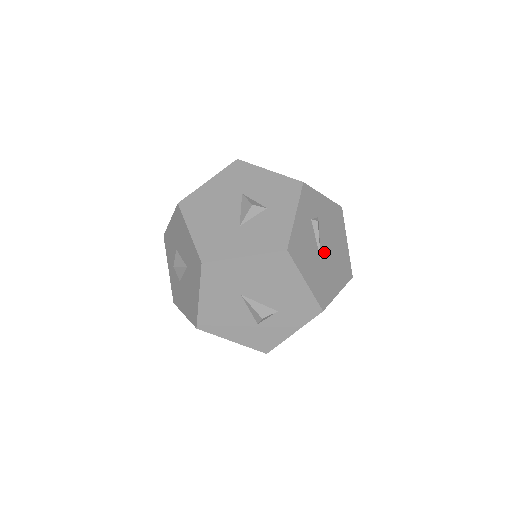
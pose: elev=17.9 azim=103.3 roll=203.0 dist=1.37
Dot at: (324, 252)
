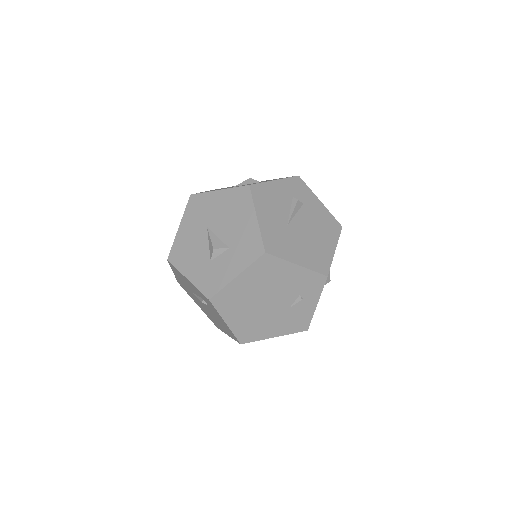
Dot at: (296, 226)
